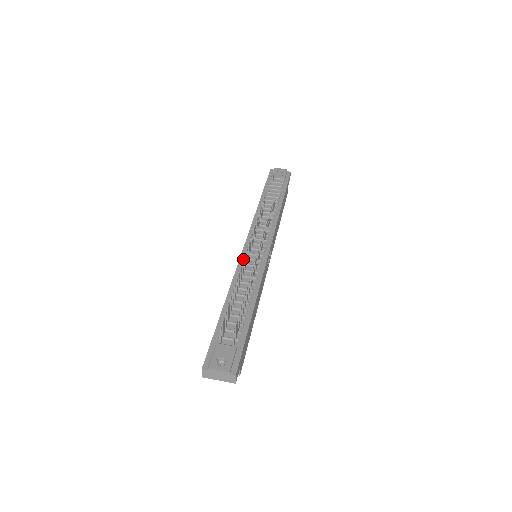
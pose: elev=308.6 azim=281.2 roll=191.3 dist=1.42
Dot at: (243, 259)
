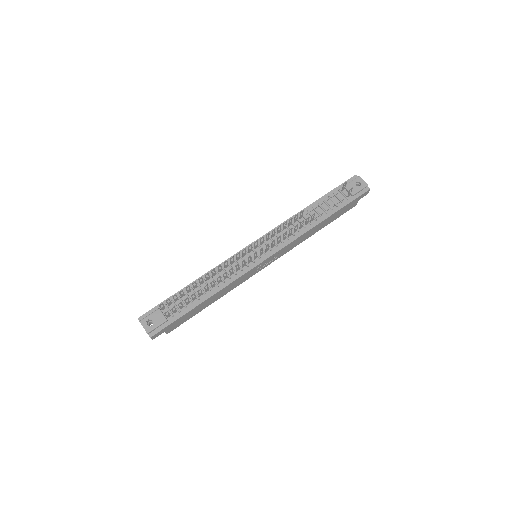
Dot at: (225, 261)
